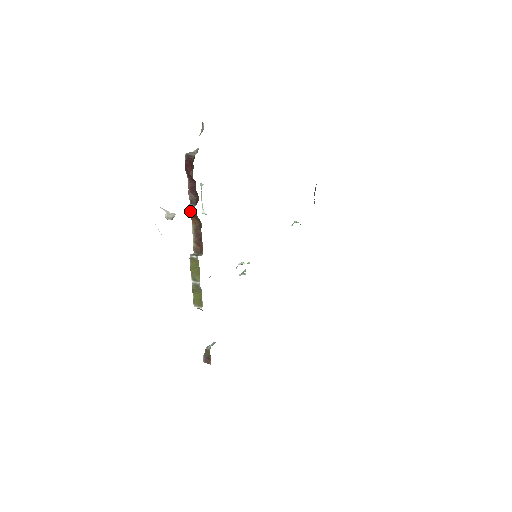
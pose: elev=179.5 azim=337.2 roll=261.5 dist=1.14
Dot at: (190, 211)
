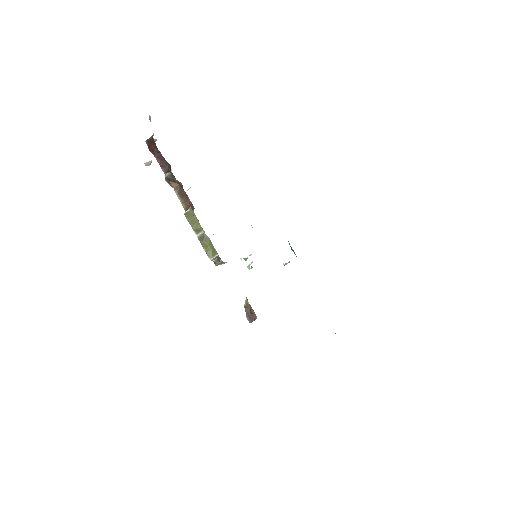
Dot at: (168, 180)
